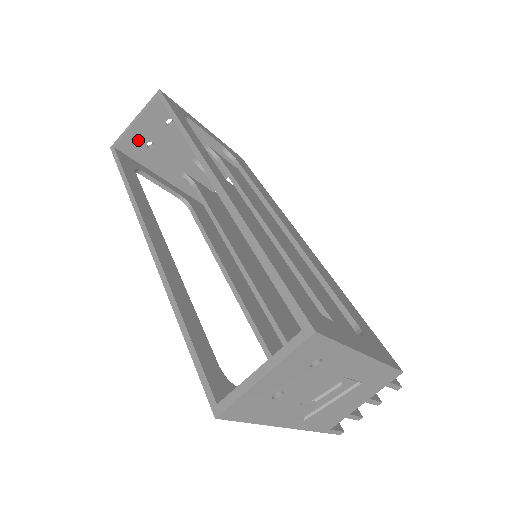
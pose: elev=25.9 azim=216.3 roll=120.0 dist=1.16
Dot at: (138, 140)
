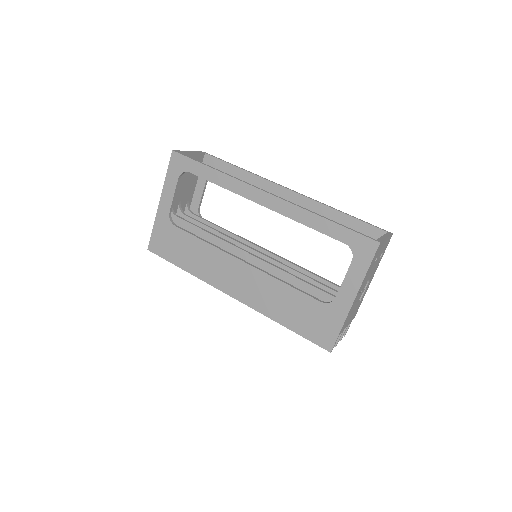
Dot at: occluded
